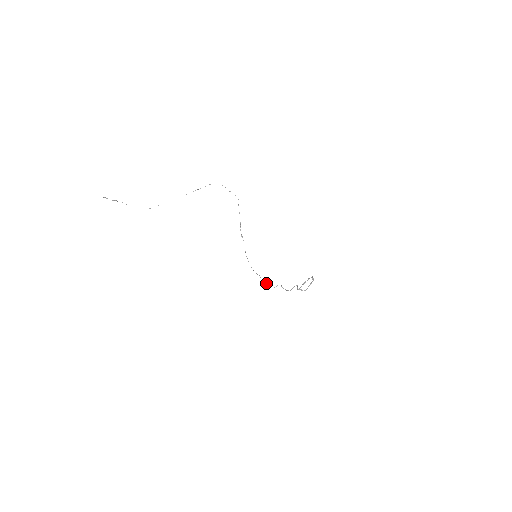
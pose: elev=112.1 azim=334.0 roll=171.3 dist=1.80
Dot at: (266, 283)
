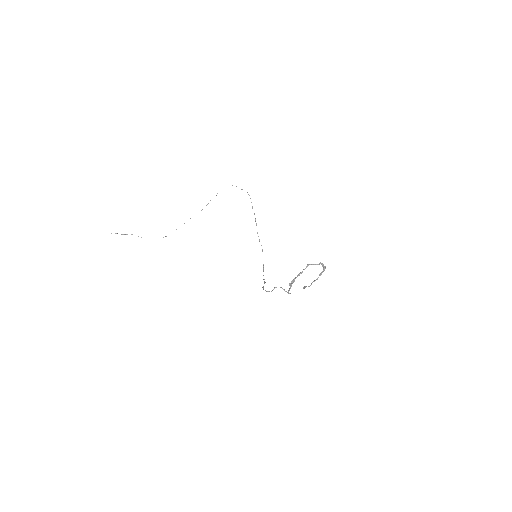
Dot at: (263, 289)
